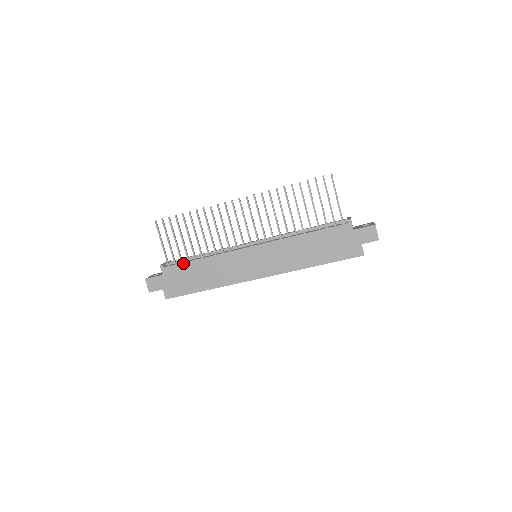
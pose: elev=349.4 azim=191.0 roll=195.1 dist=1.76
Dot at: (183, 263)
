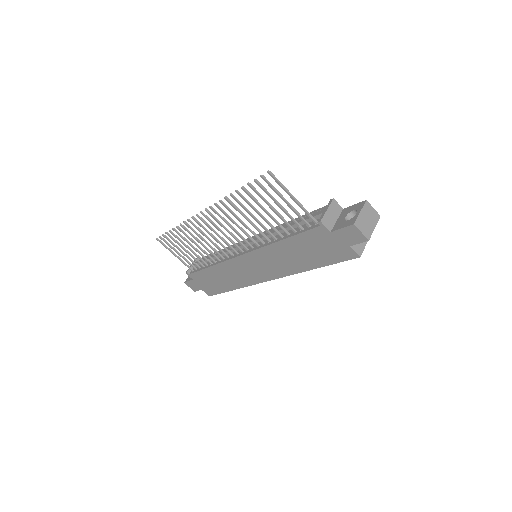
Dot at: (200, 271)
